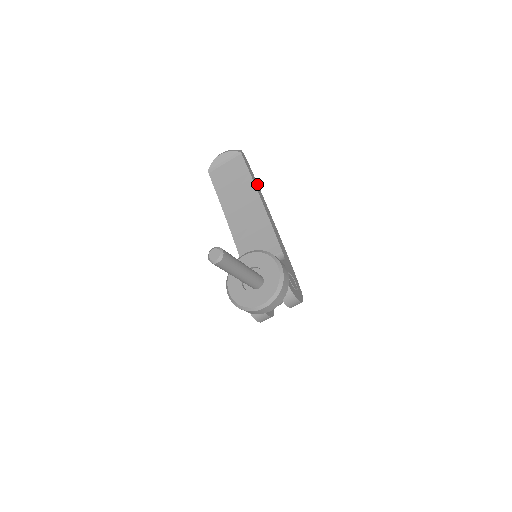
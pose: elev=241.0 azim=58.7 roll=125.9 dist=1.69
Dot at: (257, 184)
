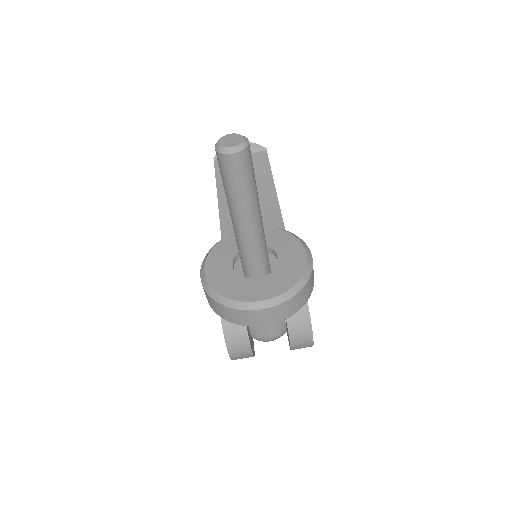
Dot at: occluded
